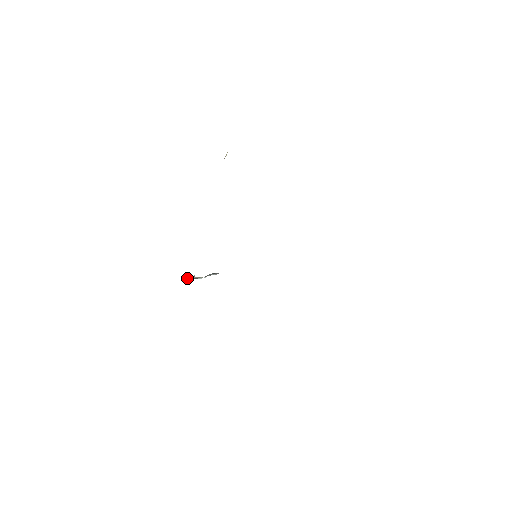
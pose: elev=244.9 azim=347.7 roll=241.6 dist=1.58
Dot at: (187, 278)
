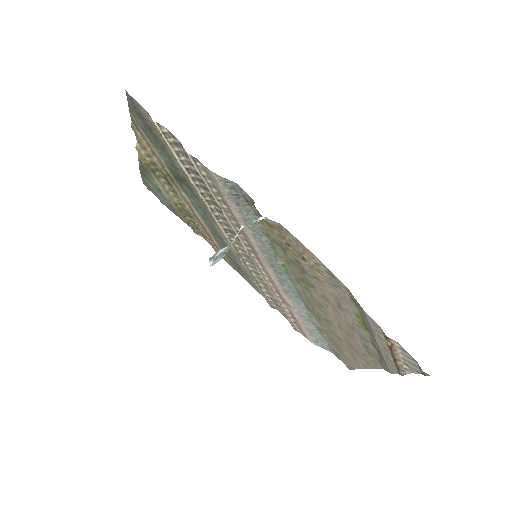
Dot at: (217, 258)
